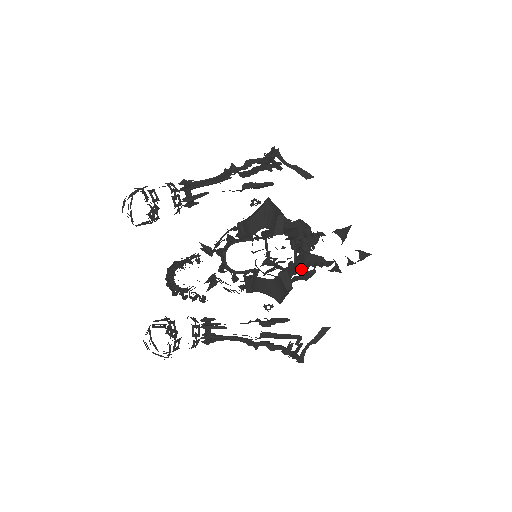
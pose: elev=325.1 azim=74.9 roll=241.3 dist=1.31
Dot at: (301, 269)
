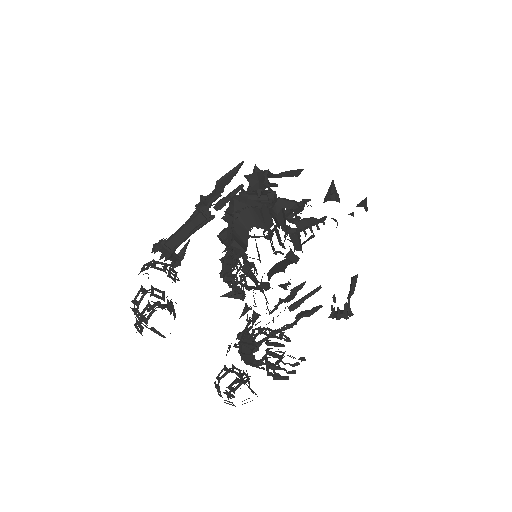
Dot at: (299, 239)
